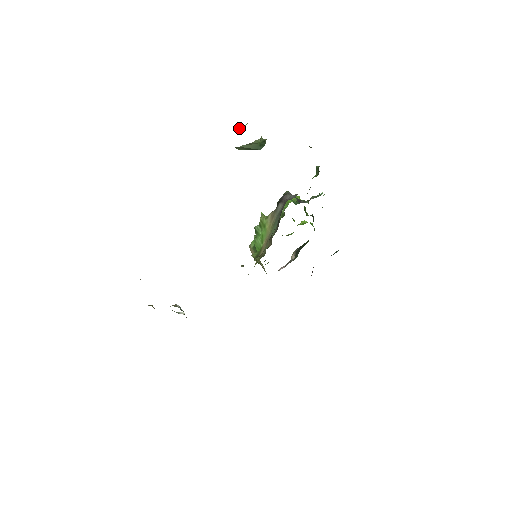
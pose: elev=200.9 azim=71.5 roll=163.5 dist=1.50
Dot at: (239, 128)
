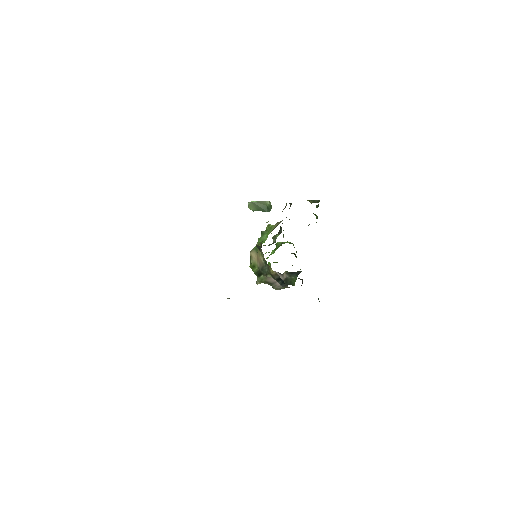
Dot at: (251, 201)
